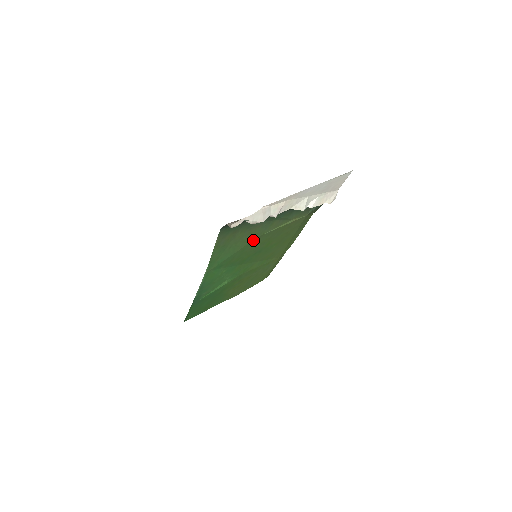
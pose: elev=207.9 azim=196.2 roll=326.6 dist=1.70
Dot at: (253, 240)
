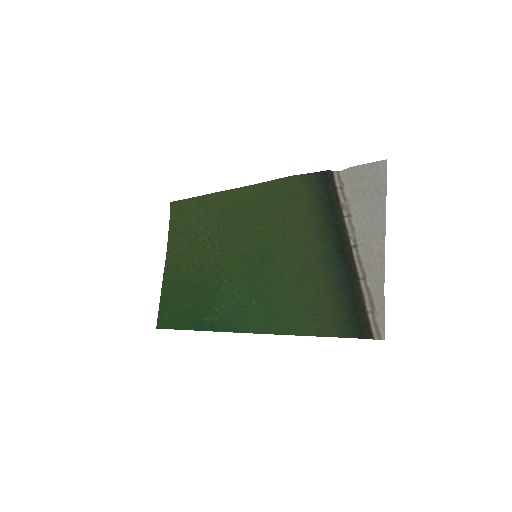
Dot at: (302, 276)
